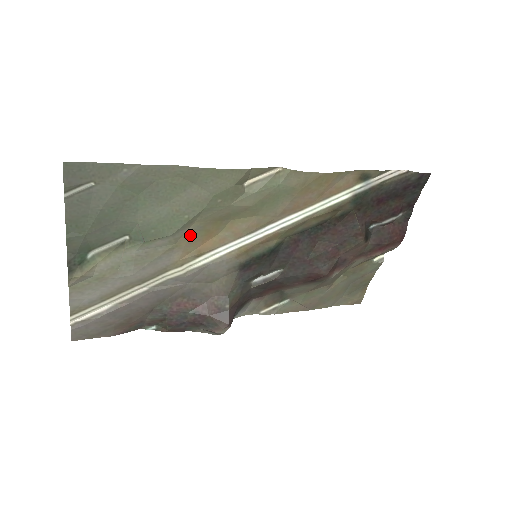
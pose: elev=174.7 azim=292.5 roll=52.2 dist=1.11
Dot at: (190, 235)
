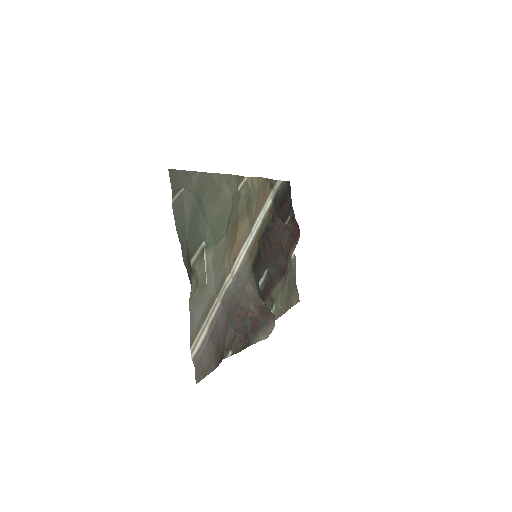
Dot at: (229, 237)
